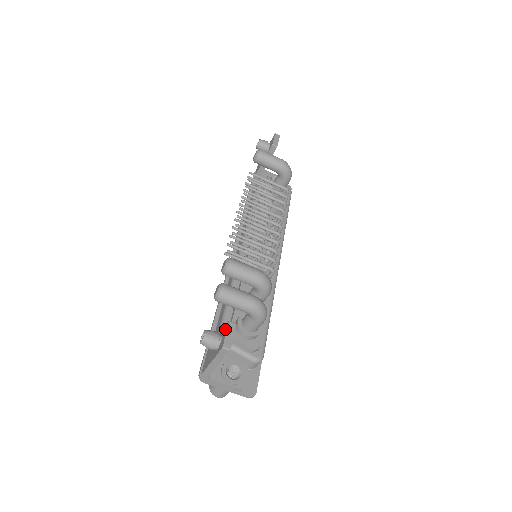
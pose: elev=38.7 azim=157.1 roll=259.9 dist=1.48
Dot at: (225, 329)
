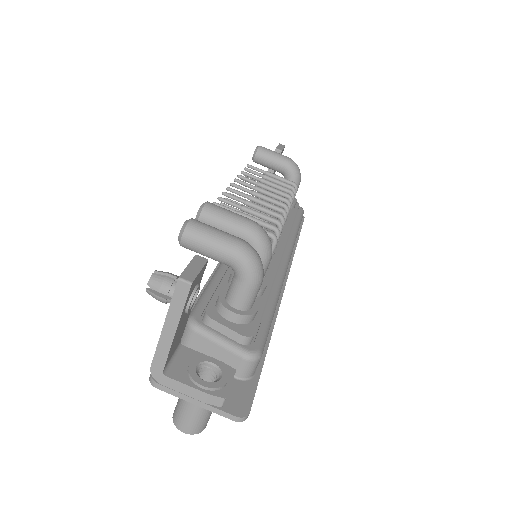
Dot at: occluded
